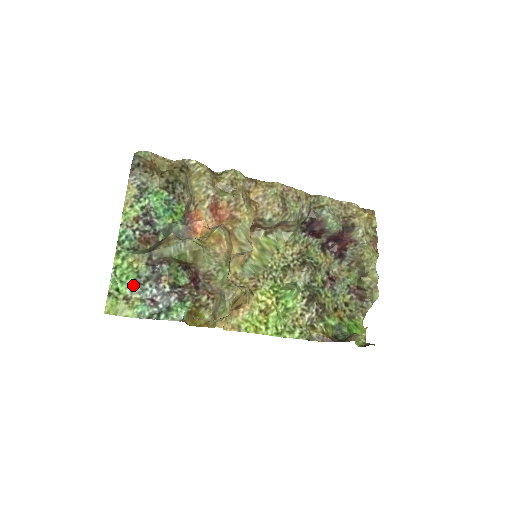
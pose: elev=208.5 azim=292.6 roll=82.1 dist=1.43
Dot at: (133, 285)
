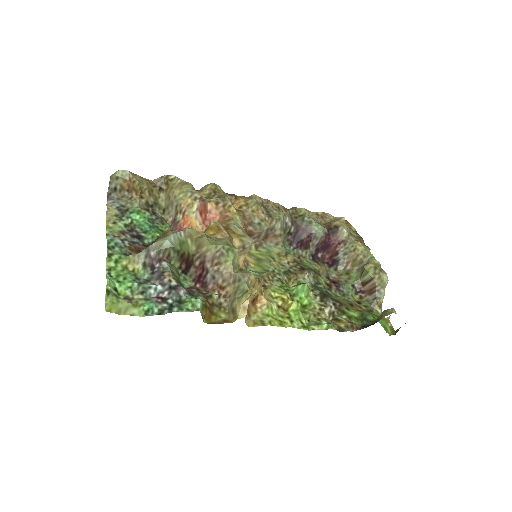
Dot at: (133, 285)
